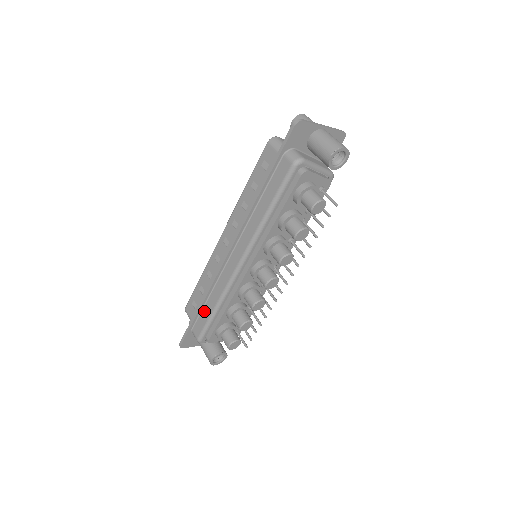
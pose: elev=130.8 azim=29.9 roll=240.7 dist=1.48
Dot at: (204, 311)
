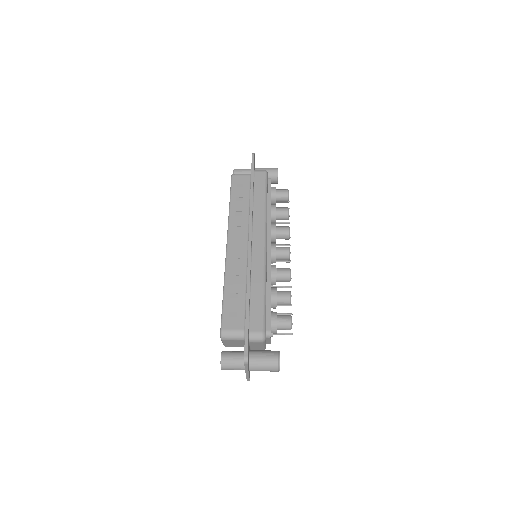
Dot at: (253, 302)
